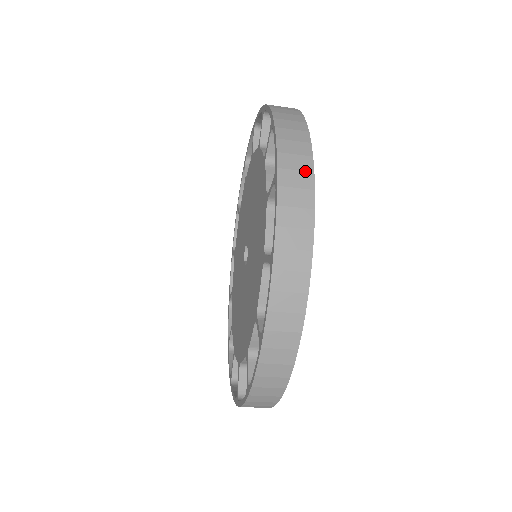
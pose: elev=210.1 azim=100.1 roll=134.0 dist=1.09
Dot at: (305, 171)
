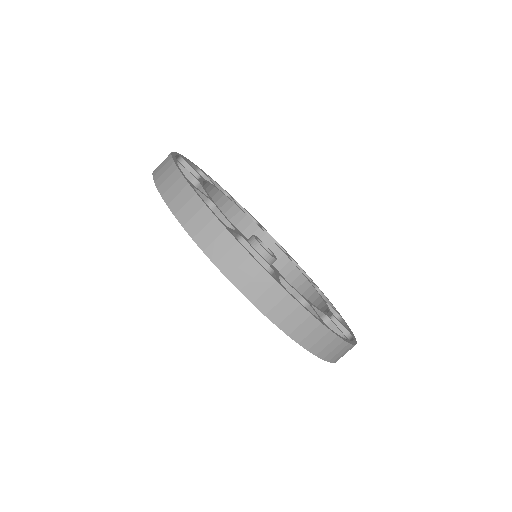
Dot at: (166, 159)
